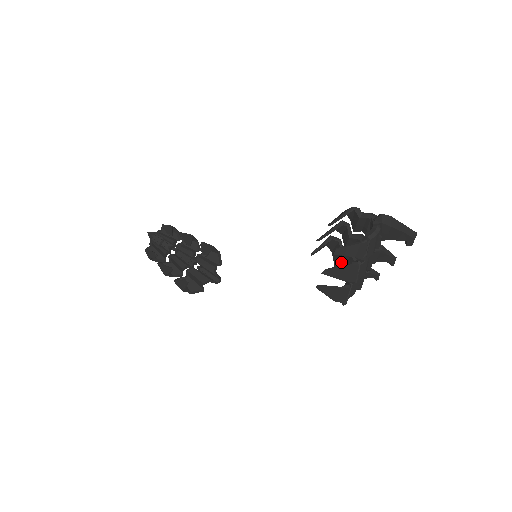
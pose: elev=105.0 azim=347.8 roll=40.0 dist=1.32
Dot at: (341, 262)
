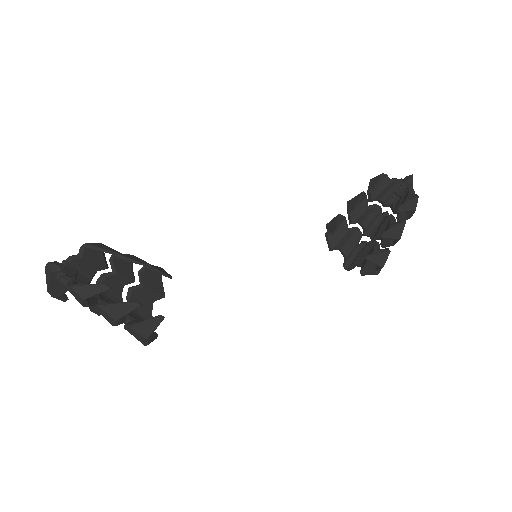
Dot at: (342, 242)
